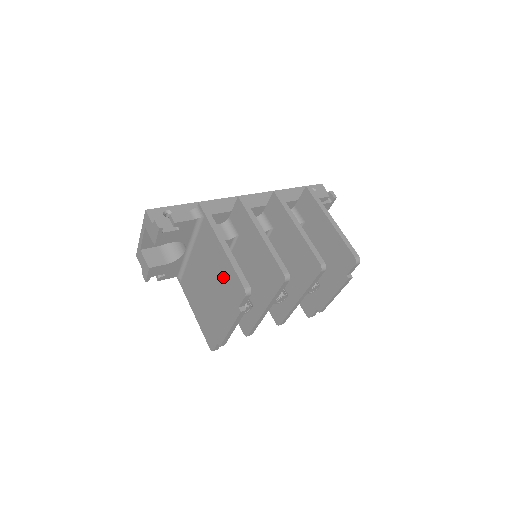
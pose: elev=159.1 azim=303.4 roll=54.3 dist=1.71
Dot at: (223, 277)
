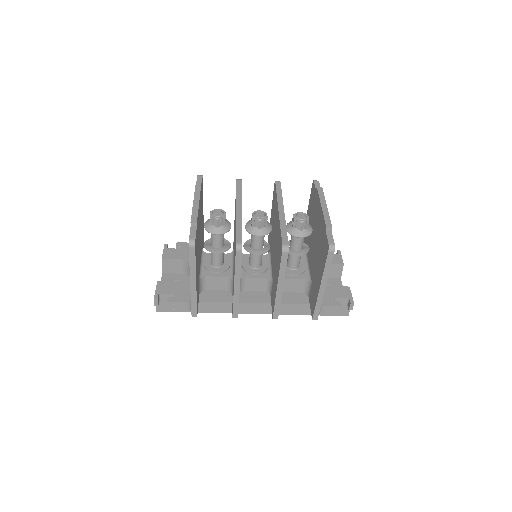
Dot at: occluded
